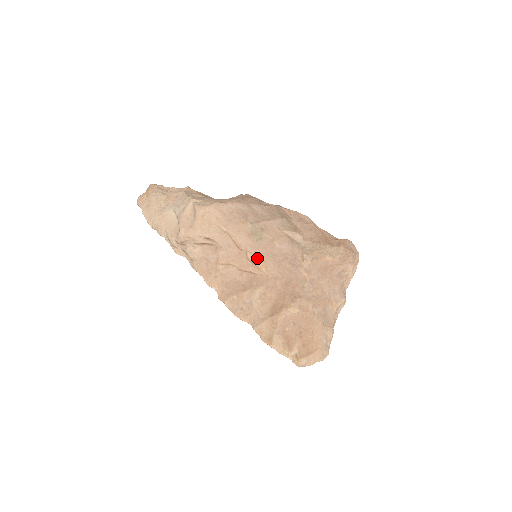
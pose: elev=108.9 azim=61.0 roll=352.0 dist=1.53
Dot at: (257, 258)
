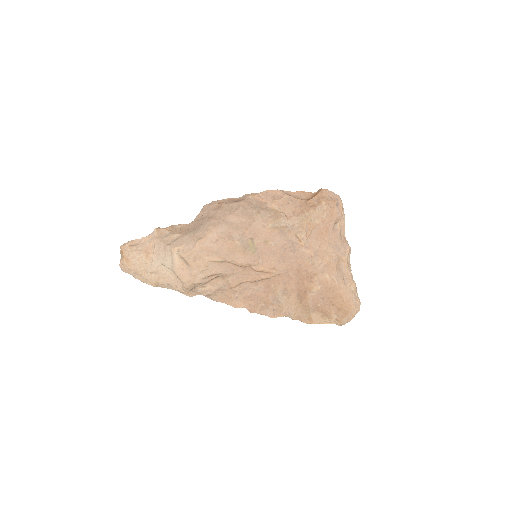
Dot at: (262, 266)
